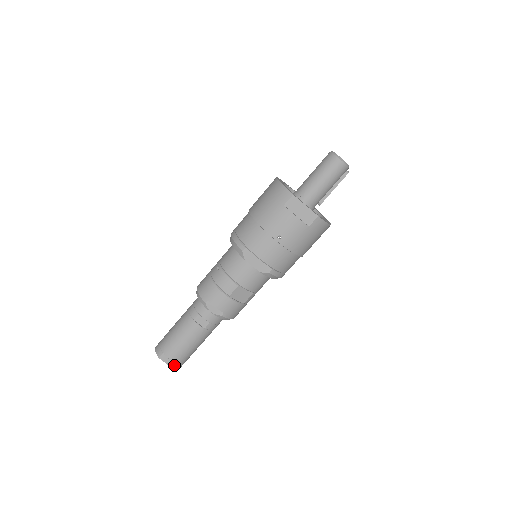
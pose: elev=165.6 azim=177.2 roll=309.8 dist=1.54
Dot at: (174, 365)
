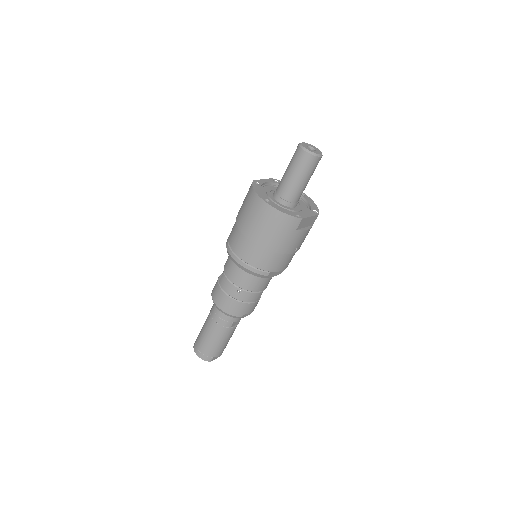
Dot at: (221, 354)
